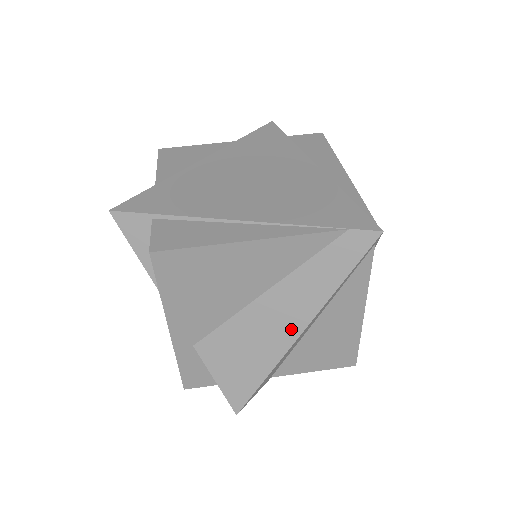
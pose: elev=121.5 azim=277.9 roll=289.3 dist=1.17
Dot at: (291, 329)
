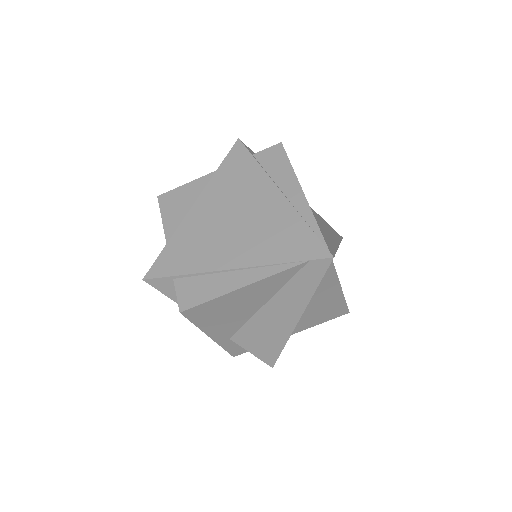
Dot at: (291, 319)
